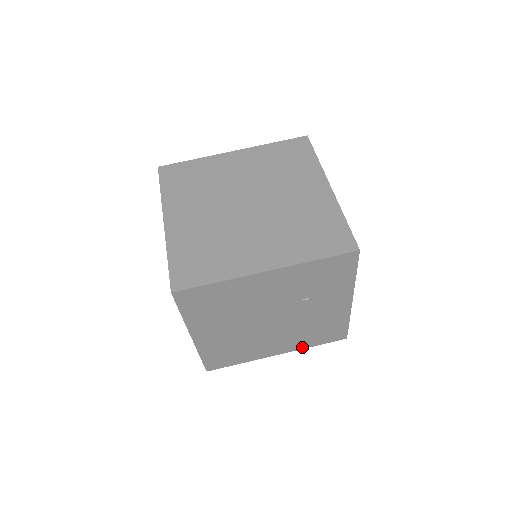
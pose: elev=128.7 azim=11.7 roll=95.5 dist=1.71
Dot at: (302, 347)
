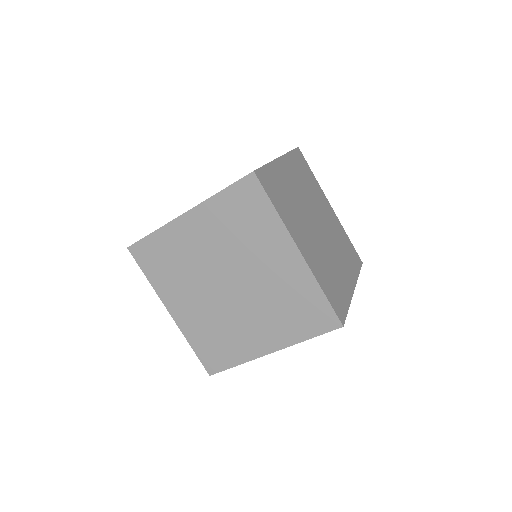
Dot at: occluded
